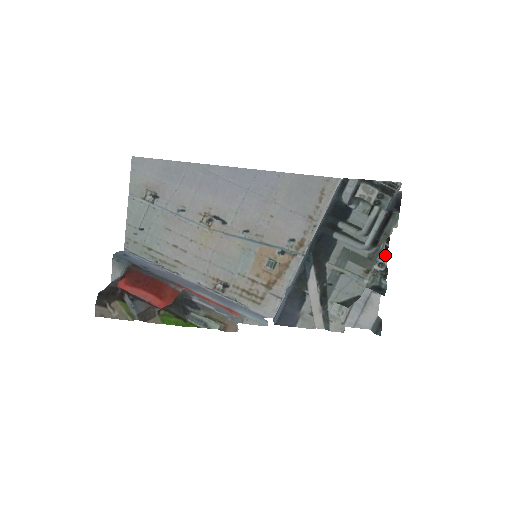
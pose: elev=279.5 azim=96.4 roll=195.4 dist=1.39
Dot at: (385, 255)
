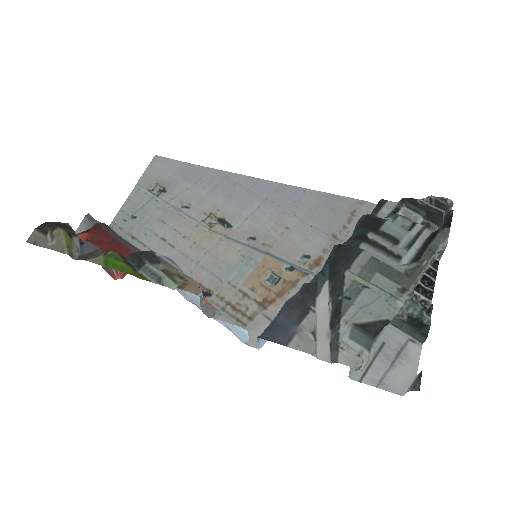
Dot at: (430, 291)
